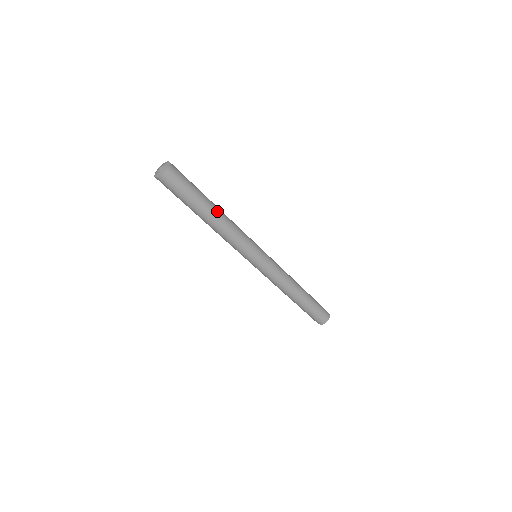
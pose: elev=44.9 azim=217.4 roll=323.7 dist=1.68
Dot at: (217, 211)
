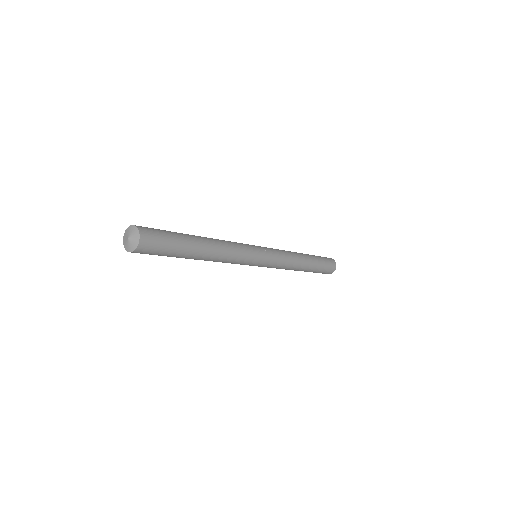
Dot at: (206, 253)
